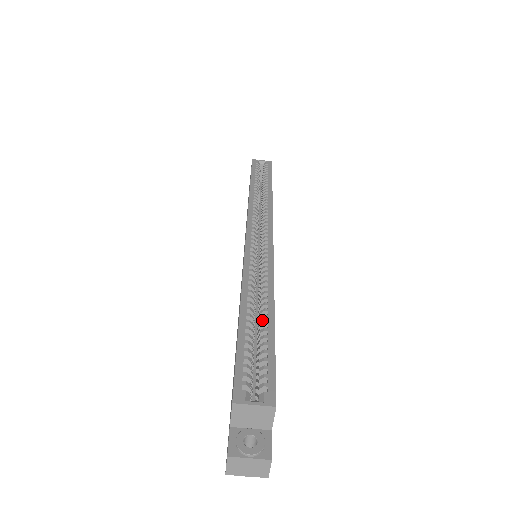
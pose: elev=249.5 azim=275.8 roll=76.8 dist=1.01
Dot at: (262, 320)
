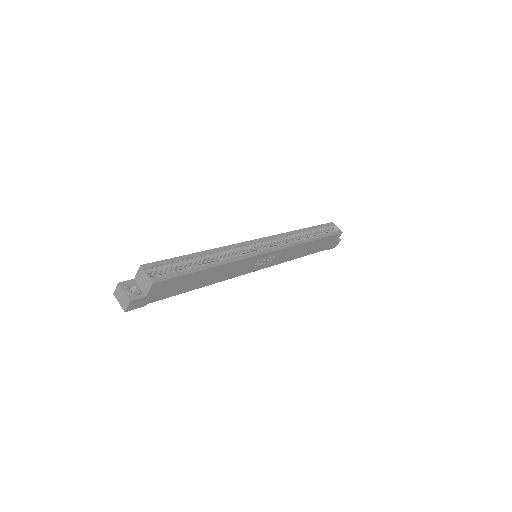
Dot at: (203, 265)
